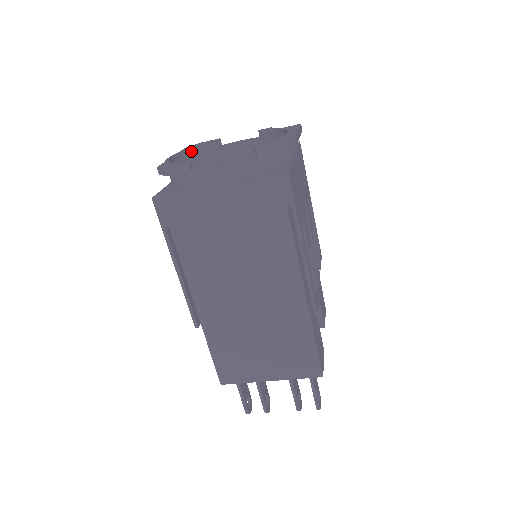
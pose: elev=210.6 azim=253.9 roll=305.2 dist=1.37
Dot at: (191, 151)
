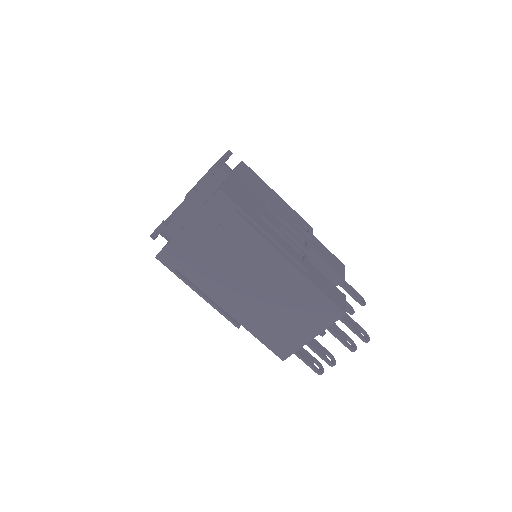
Dot at: (175, 213)
